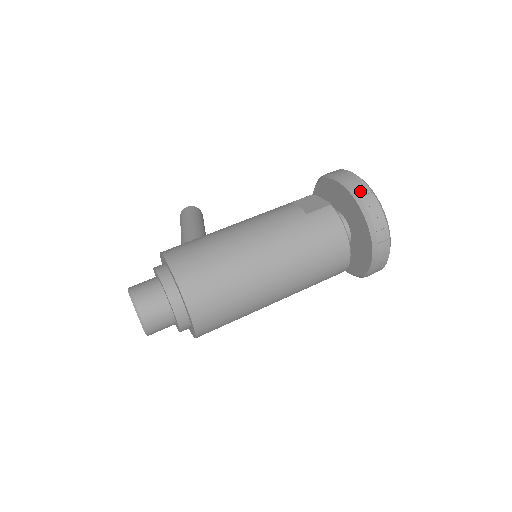
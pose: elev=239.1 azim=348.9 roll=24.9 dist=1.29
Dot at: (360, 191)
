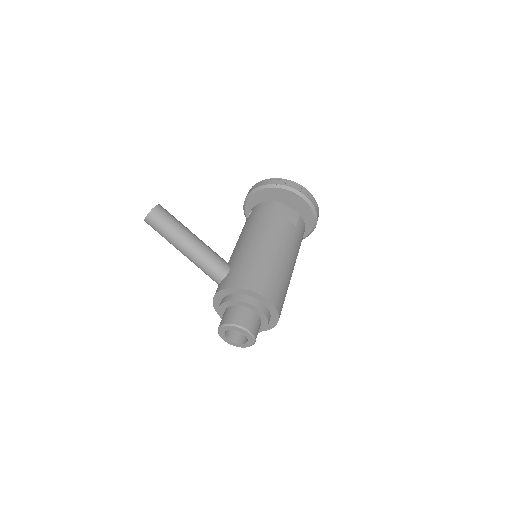
Dot at: (314, 204)
